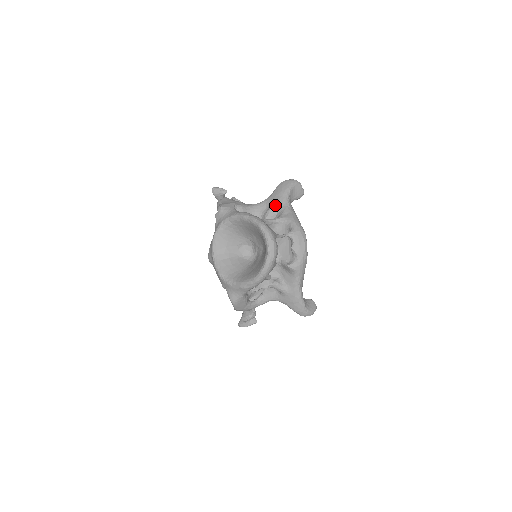
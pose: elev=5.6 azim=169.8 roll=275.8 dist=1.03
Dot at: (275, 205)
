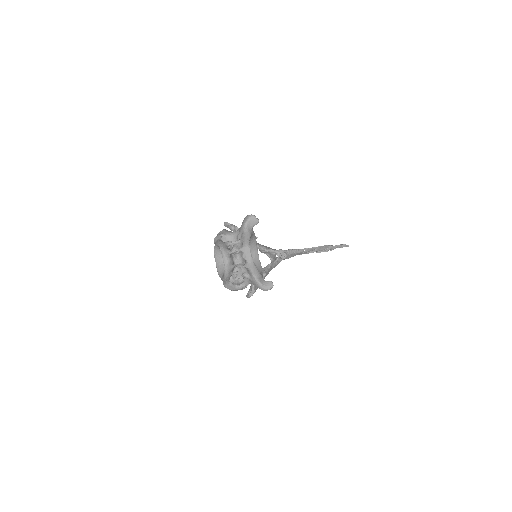
Dot at: (240, 232)
